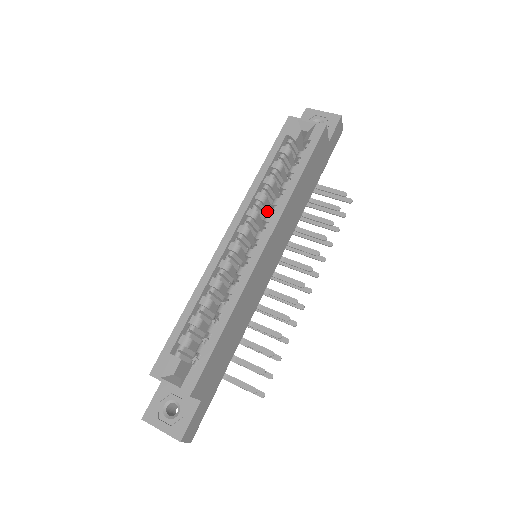
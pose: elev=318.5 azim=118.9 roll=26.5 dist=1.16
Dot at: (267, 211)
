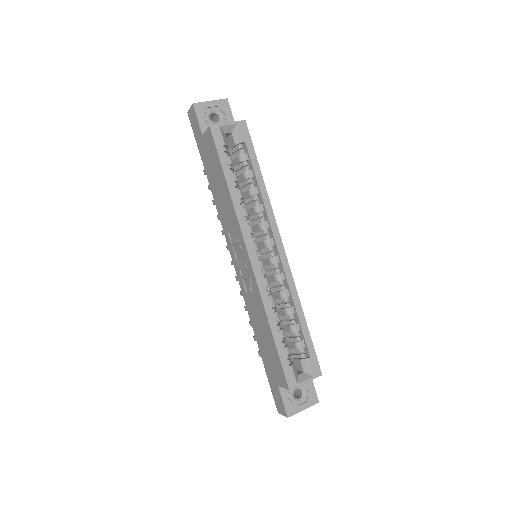
Dot at: occluded
